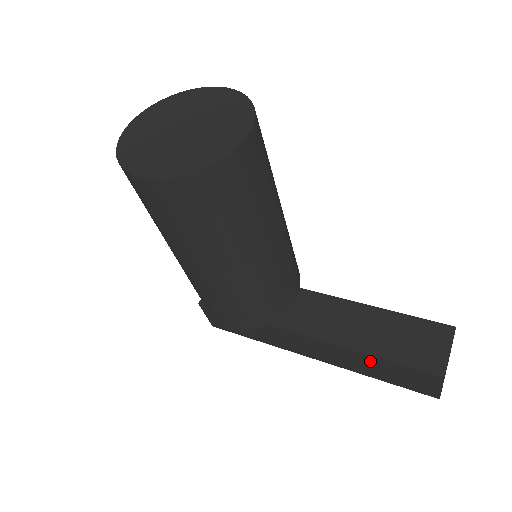
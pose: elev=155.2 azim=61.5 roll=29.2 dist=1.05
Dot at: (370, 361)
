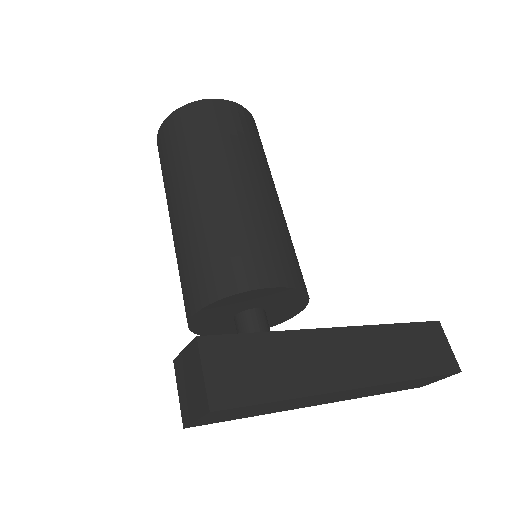
Dot at: (398, 338)
